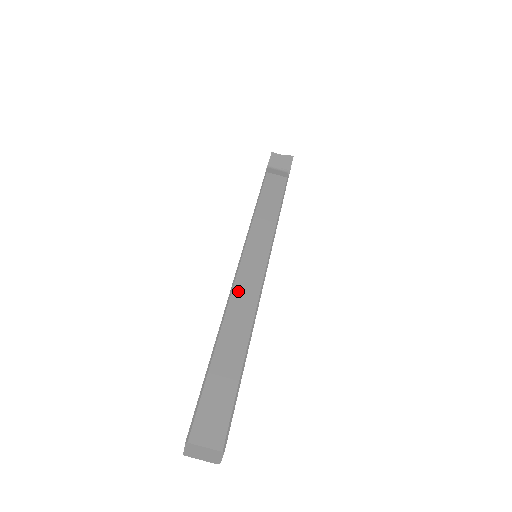
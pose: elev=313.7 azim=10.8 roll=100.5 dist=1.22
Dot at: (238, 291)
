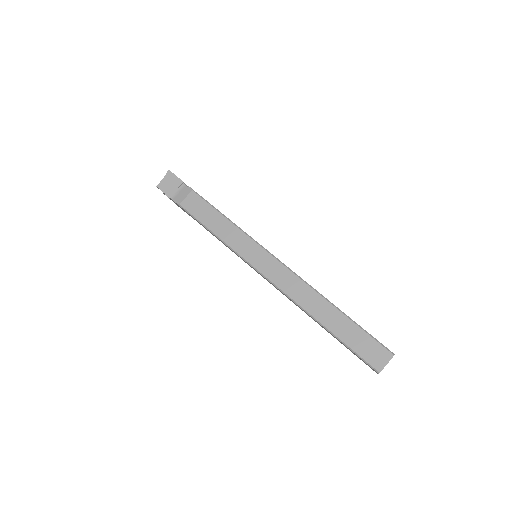
Dot at: (288, 289)
